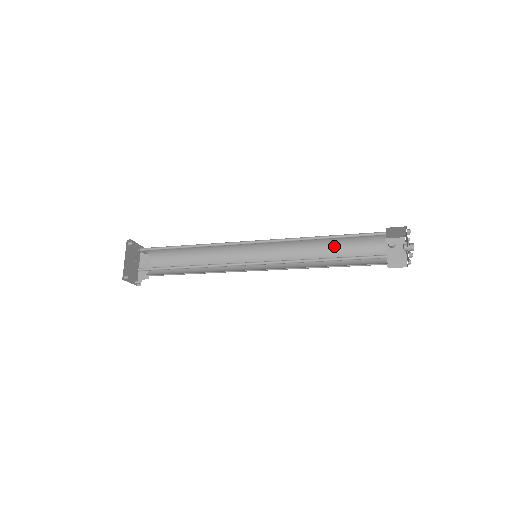
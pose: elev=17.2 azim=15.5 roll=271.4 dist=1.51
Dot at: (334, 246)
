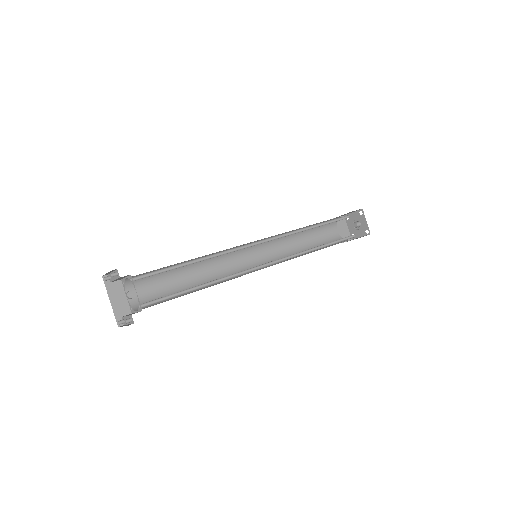
Dot at: (305, 232)
